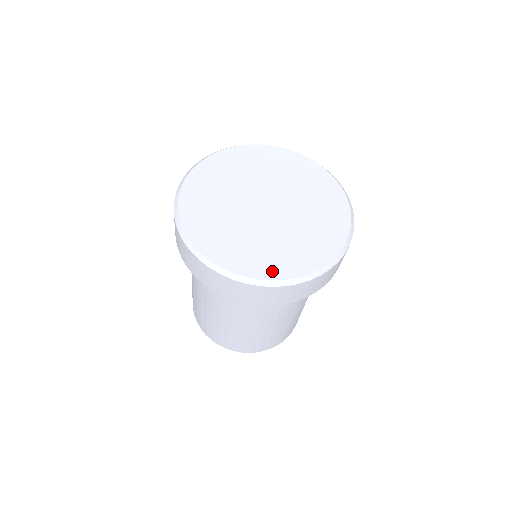
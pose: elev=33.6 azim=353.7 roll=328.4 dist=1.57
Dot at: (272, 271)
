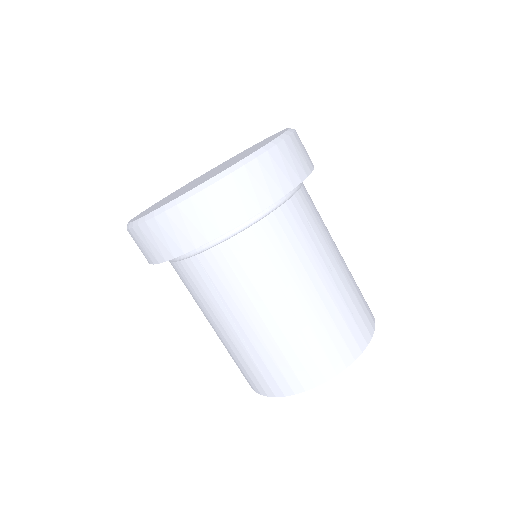
Dot at: (171, 200)
